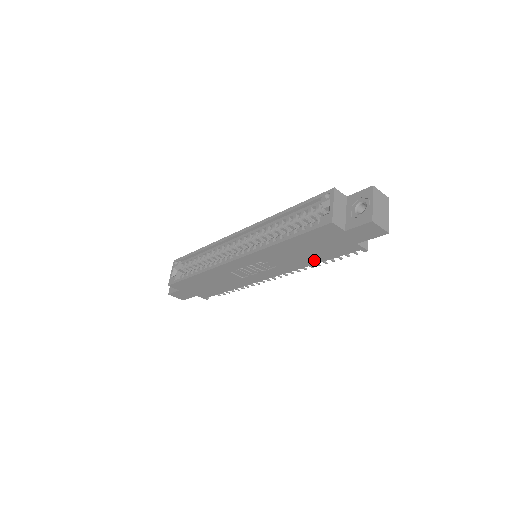
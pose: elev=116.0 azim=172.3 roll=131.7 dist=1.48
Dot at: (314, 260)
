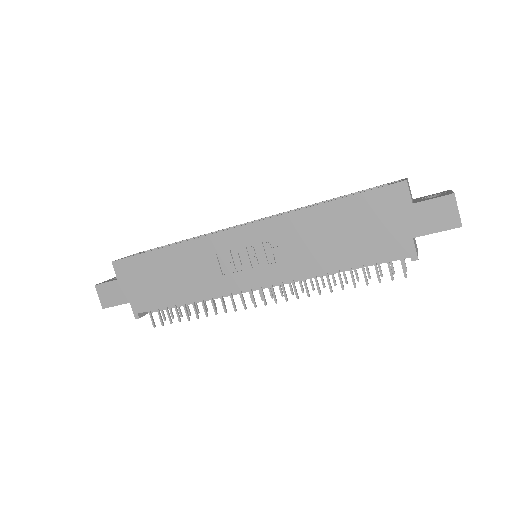
Dot at: (340, 260)
